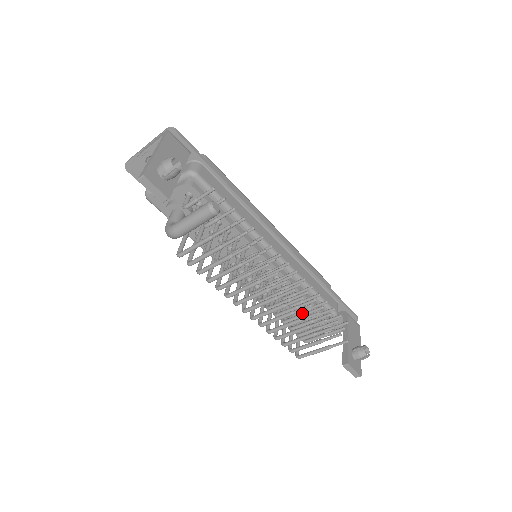
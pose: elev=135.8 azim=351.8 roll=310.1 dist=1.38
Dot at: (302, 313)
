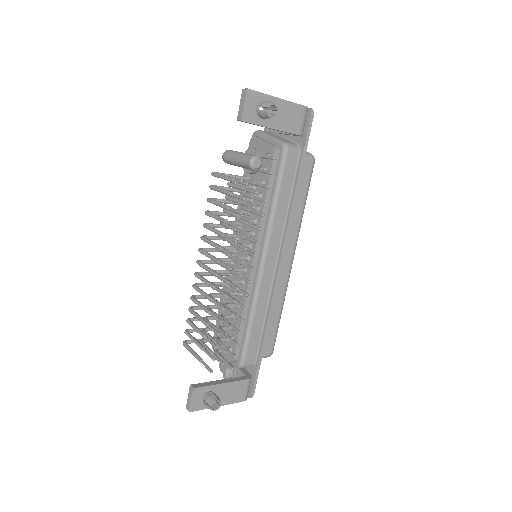
Dot at: occluded
